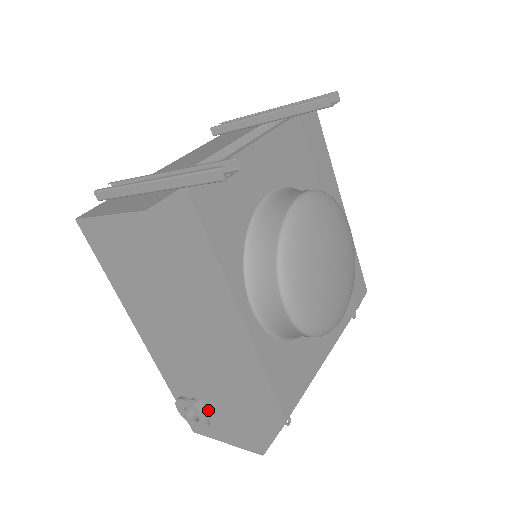
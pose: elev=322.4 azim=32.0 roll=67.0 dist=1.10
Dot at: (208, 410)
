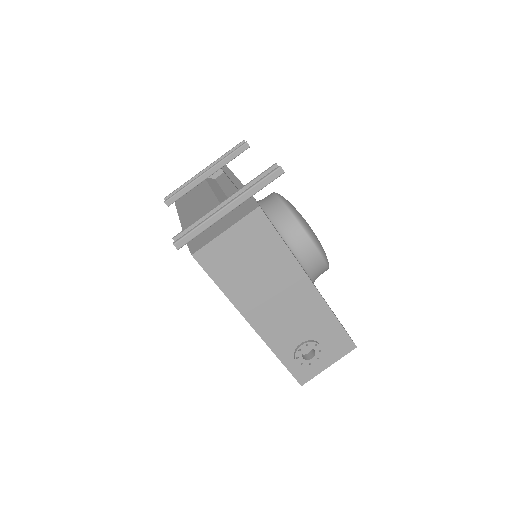
Dot at: occluded
